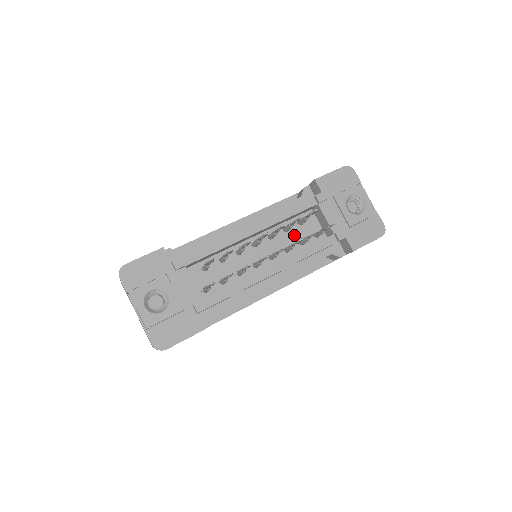
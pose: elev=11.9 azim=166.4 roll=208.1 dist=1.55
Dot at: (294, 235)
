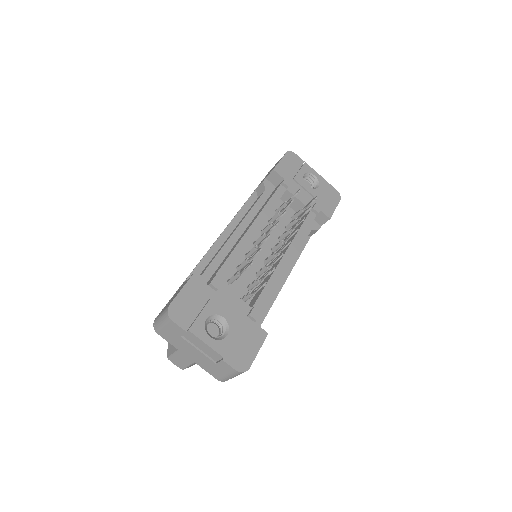
Dot at: (278, 224)
